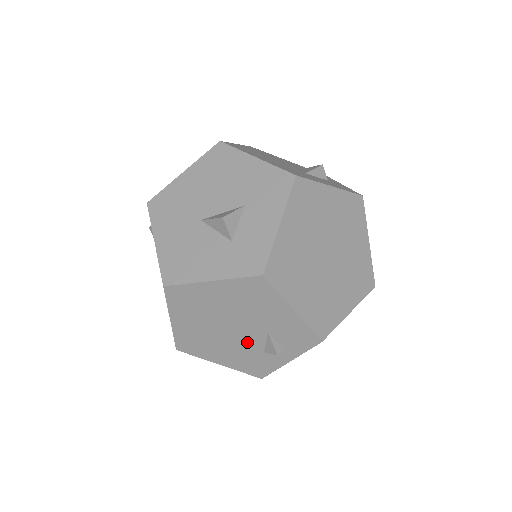
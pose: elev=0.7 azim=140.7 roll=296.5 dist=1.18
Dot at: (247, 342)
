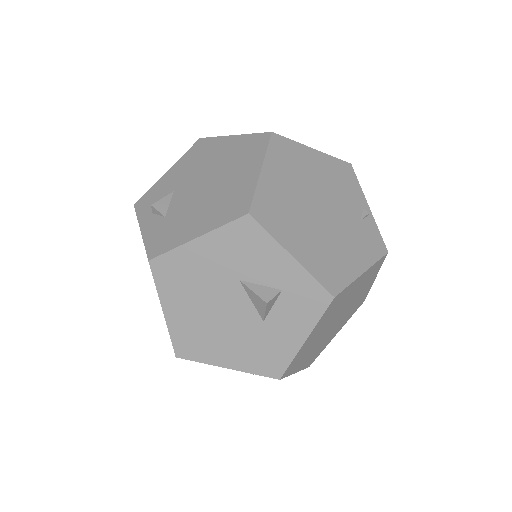
Dot at: occluded
